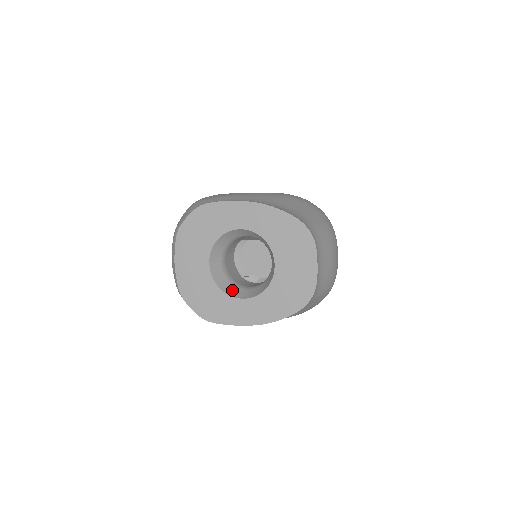
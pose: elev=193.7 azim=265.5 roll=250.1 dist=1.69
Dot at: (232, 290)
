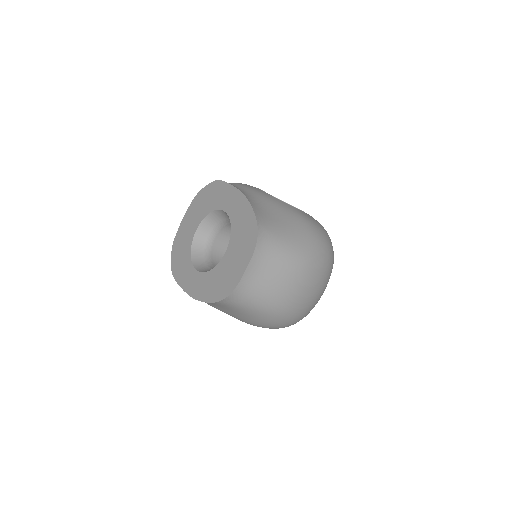
Dot at: (199, 260)
